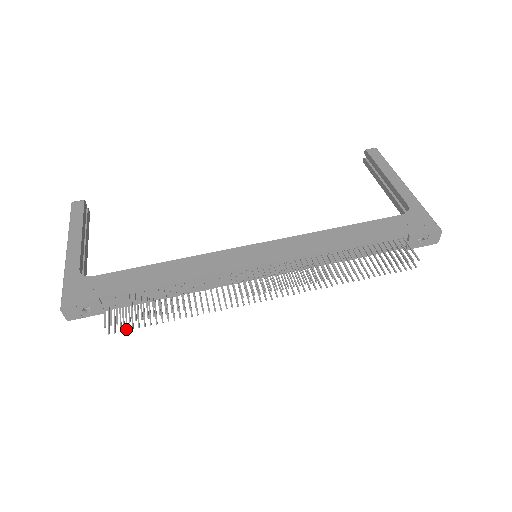
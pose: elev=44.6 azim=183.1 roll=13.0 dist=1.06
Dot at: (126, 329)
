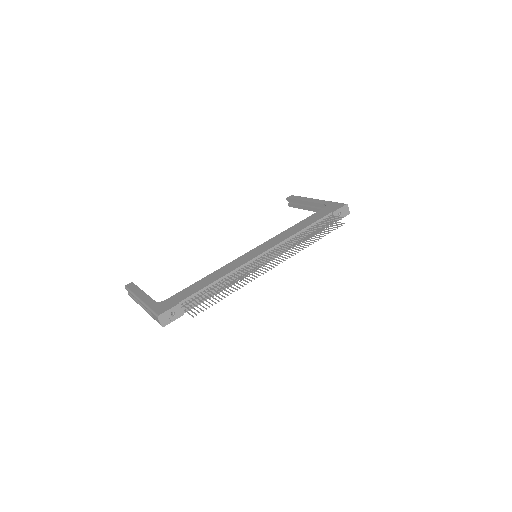
Dot at: (203, 311)
